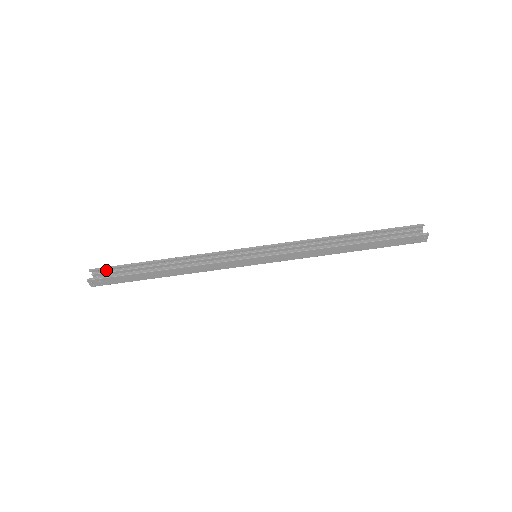
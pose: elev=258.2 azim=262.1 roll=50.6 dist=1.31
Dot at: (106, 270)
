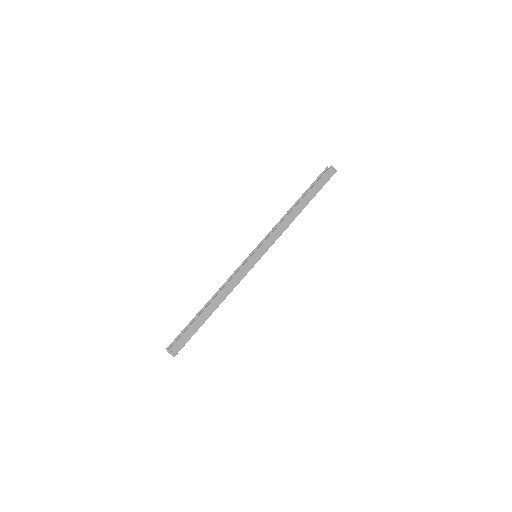
Dot at: occluded
